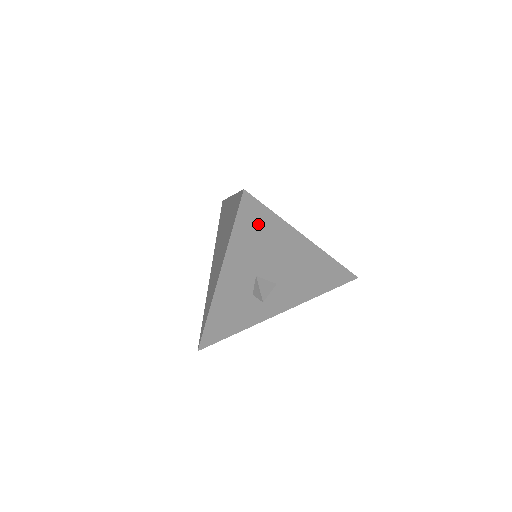
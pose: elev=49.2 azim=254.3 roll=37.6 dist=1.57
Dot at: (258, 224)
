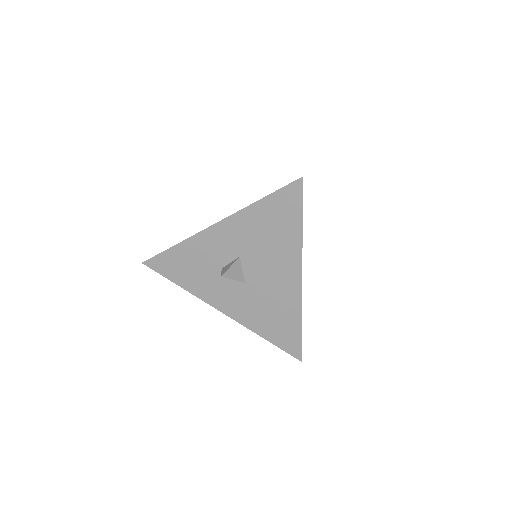
Dot at: (284, 216)
